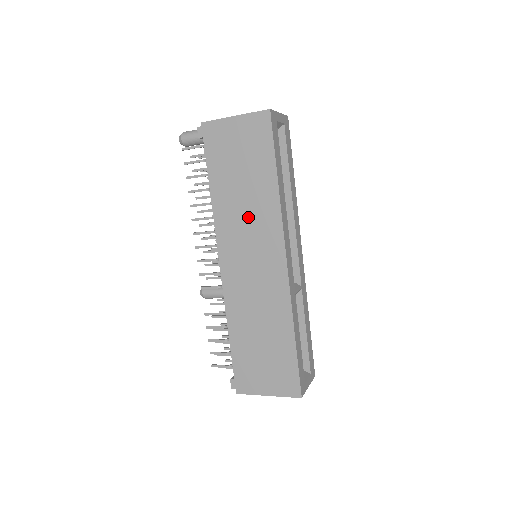
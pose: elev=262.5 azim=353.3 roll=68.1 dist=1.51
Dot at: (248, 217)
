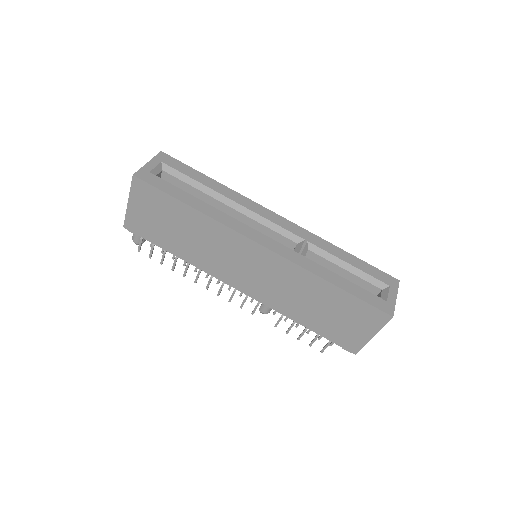
Dot at: (211, 247)
